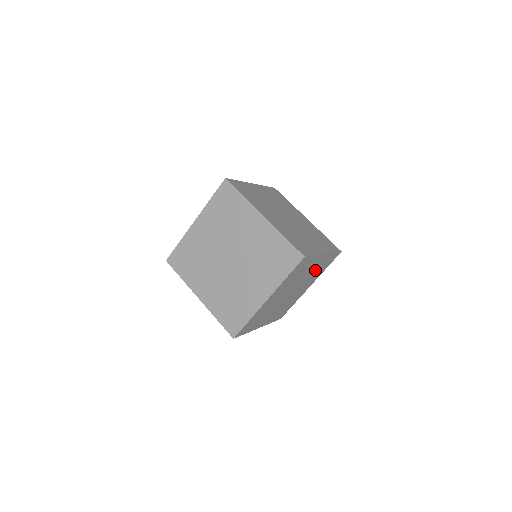
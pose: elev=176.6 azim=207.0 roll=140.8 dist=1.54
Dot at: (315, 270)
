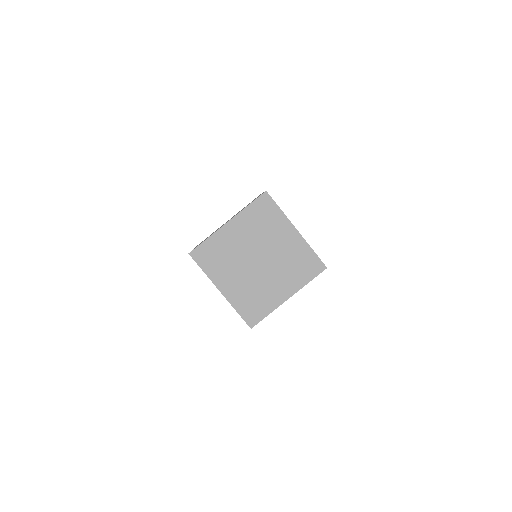
Dot at: occluded
